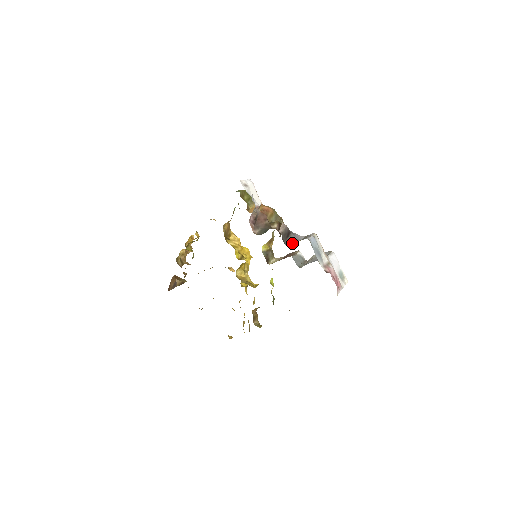
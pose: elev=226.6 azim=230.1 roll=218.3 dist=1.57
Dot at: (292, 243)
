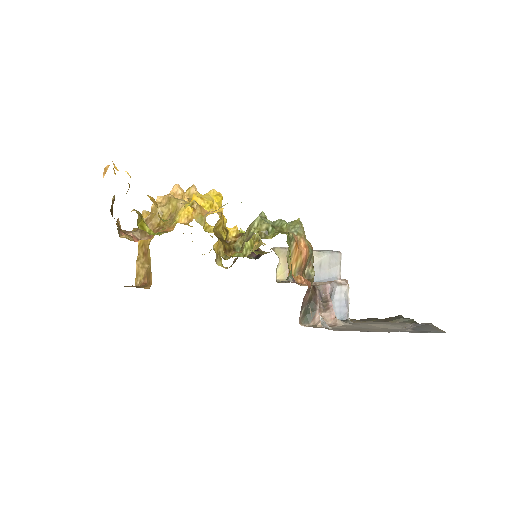
Dot at: occluded
